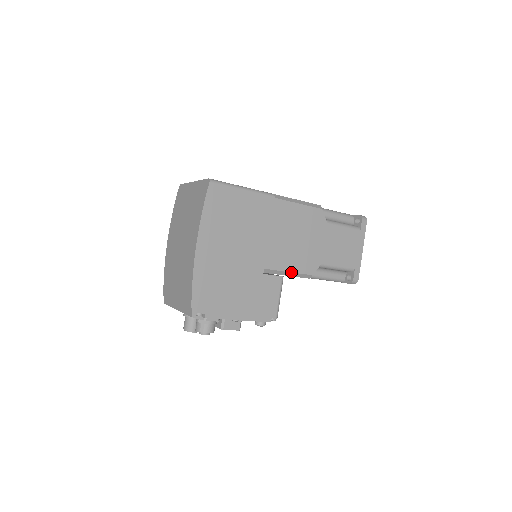
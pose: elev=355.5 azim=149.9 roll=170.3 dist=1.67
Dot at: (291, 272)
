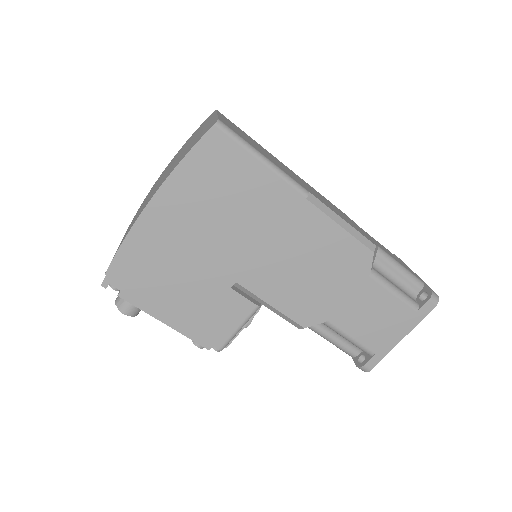
Dot at: (274, 307)
